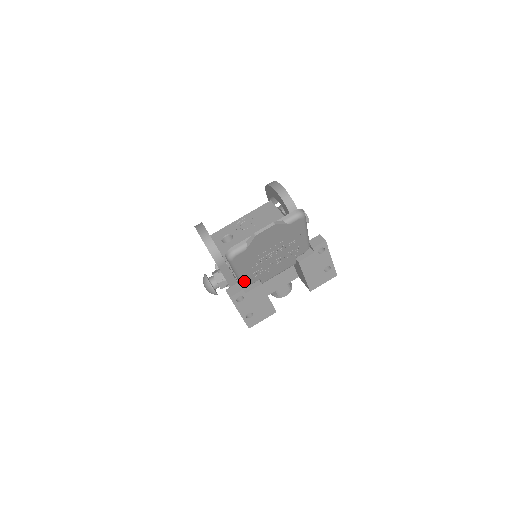
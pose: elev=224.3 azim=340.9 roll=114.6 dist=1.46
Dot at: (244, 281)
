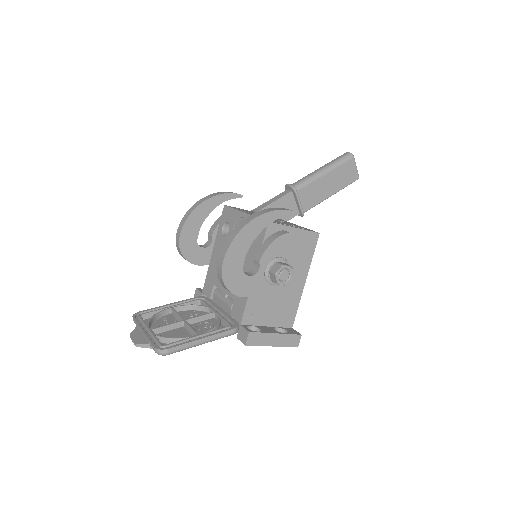
Dot at: occluded
